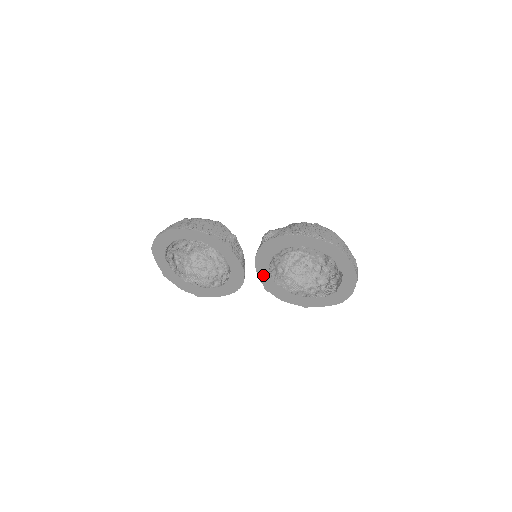
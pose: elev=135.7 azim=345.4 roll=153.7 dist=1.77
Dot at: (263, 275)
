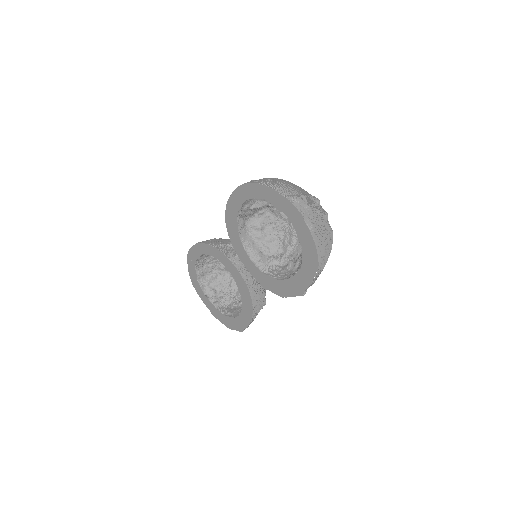
Dot at: (250, 267)
